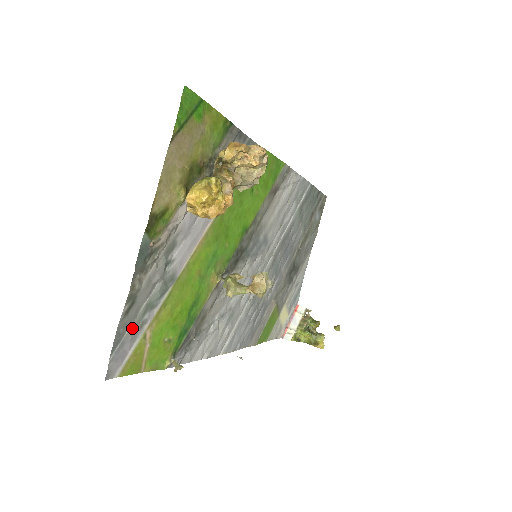
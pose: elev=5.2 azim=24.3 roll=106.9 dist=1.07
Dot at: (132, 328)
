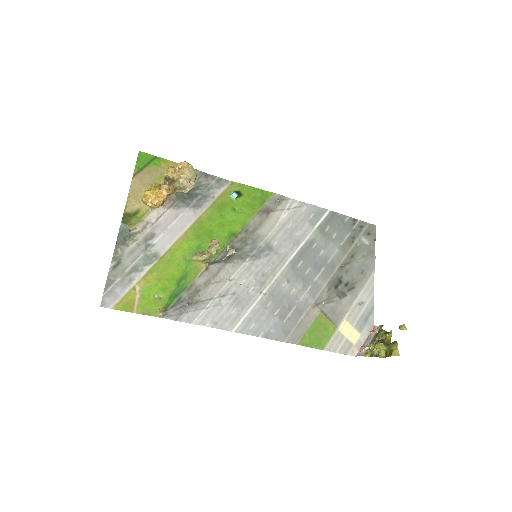
Dot at: (121, 280)
